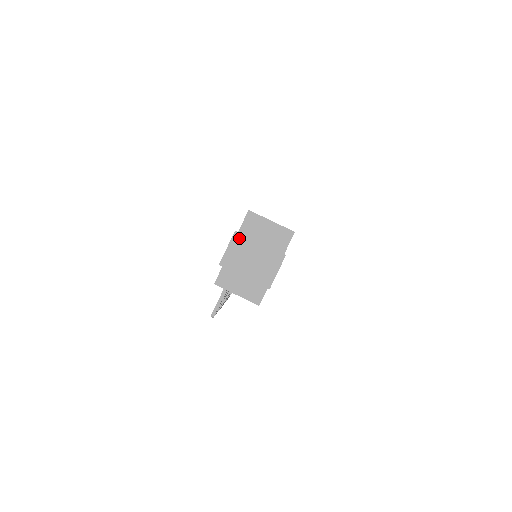
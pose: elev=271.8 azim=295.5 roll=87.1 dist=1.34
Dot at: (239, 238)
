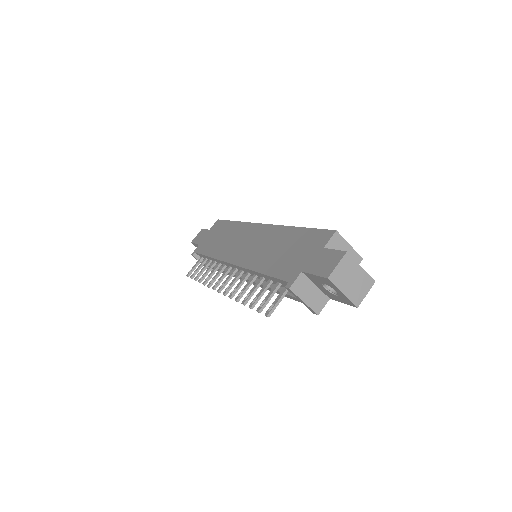
Dot at: (348, 259)
